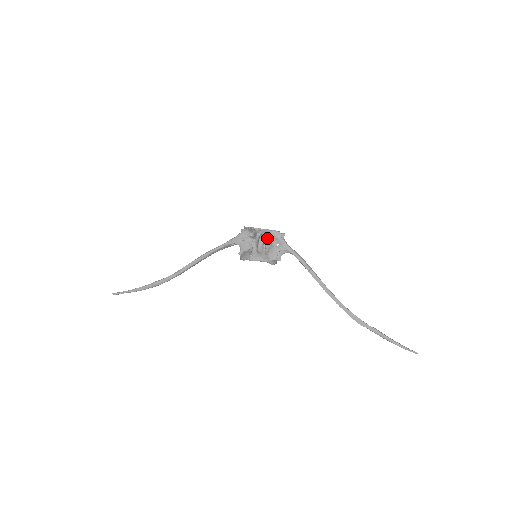
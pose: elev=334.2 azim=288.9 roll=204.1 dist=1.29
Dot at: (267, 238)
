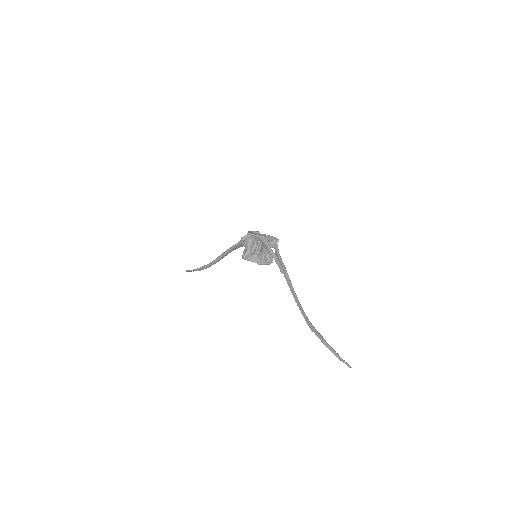
Dot at: (260, 242)
